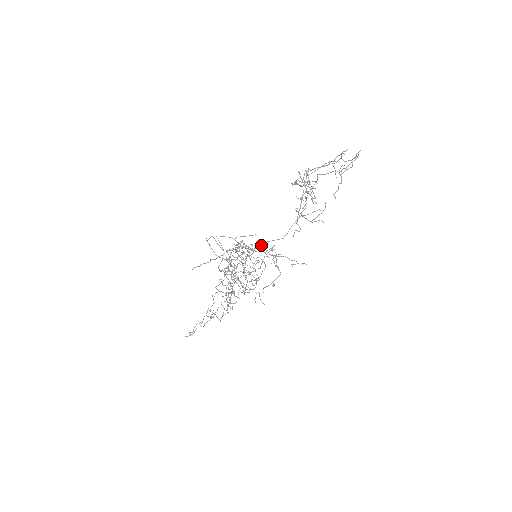
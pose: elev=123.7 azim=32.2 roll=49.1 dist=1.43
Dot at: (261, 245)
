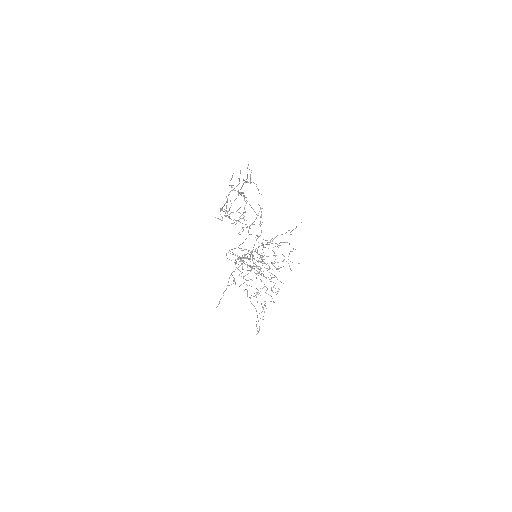
Dot at: (254, 245)
